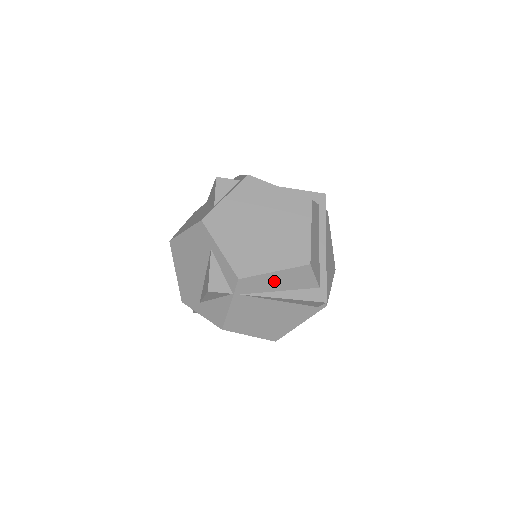
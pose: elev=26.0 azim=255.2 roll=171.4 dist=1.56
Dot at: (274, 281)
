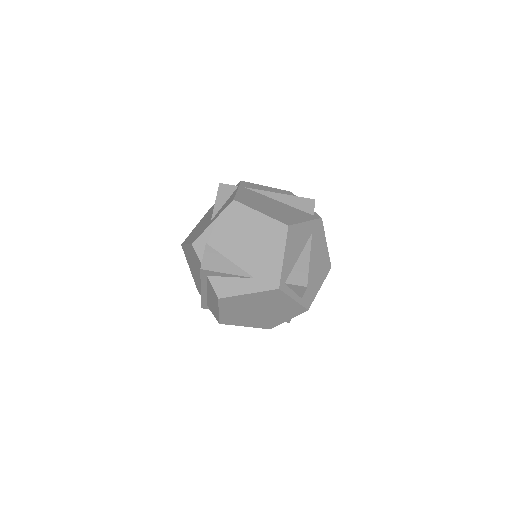
Dot at: (268, 190)
